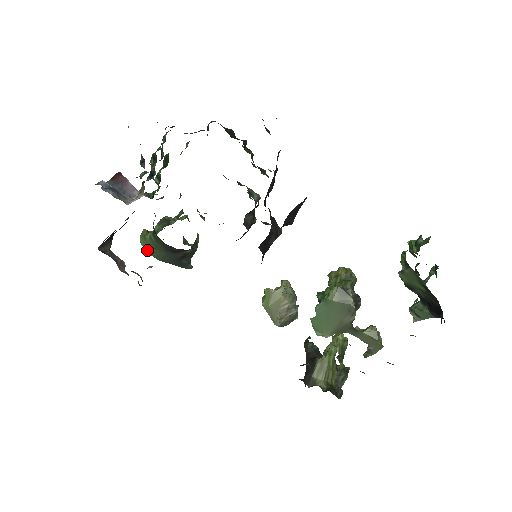
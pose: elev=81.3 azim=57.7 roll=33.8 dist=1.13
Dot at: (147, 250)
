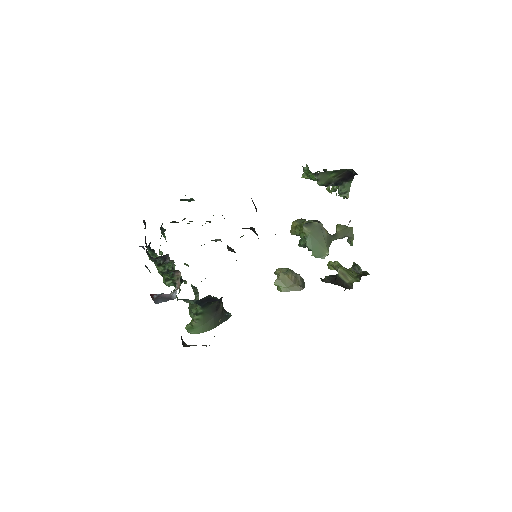
Dot at: (201, 331)
